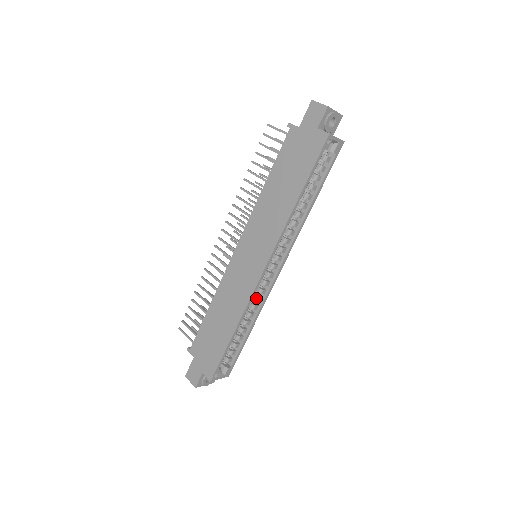
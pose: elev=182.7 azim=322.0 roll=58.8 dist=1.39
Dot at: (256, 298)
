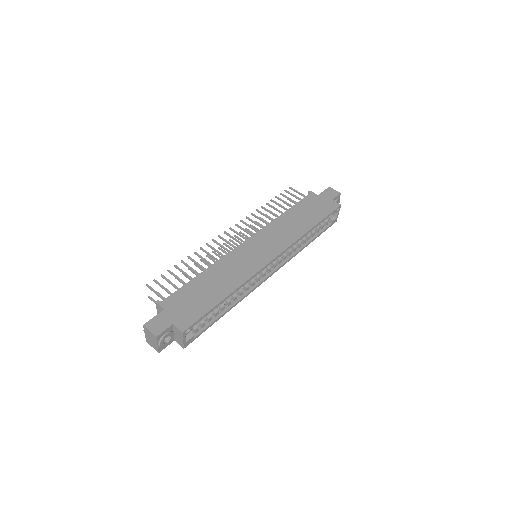
Dot at: (247, 285)
